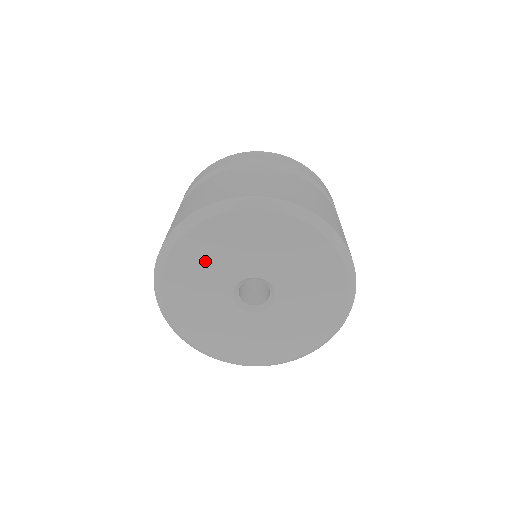
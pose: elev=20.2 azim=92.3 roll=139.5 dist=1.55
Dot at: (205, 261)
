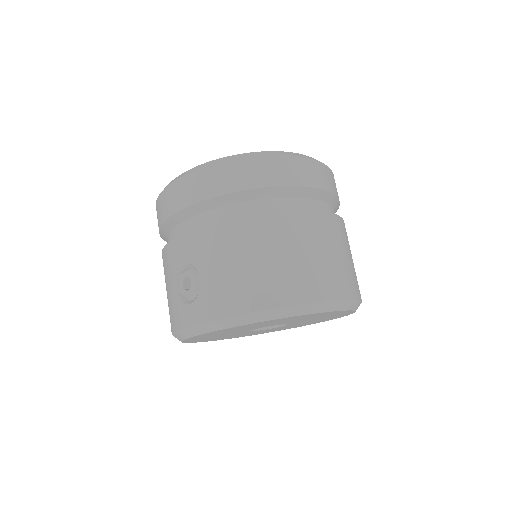
Dot at: occluded
